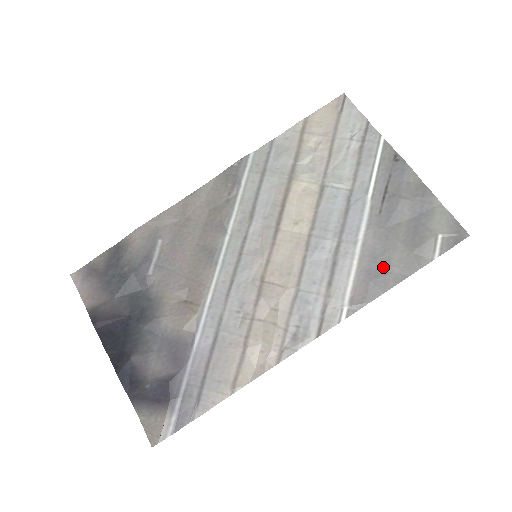
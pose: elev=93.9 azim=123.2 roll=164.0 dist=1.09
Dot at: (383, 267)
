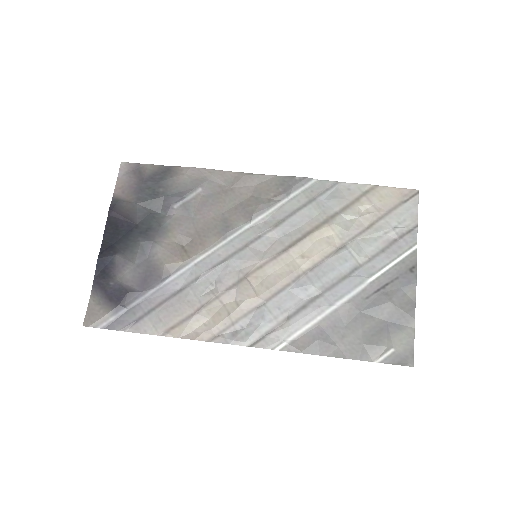
Dot at: (335, 337)
